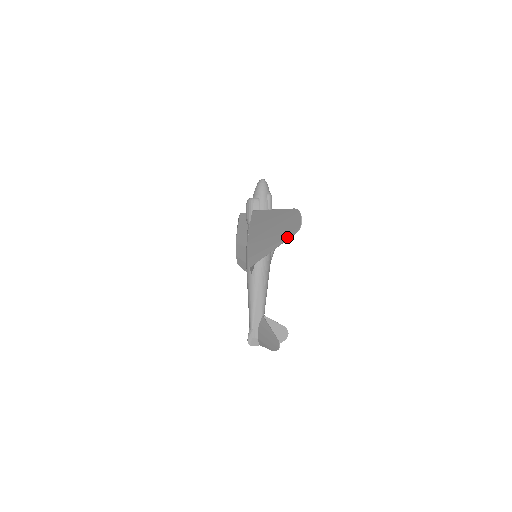
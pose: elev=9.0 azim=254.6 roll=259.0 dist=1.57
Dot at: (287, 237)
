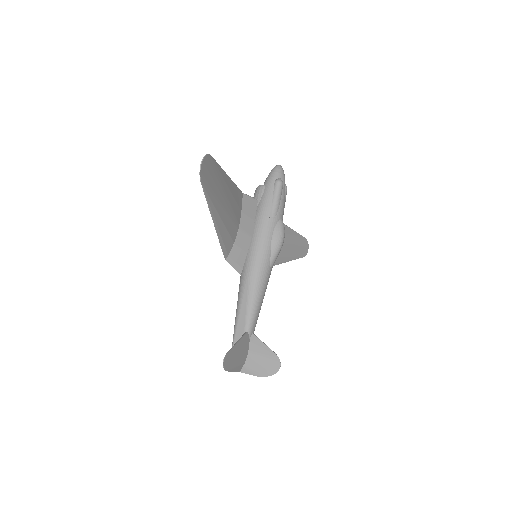
Dot at: (205, 195)
